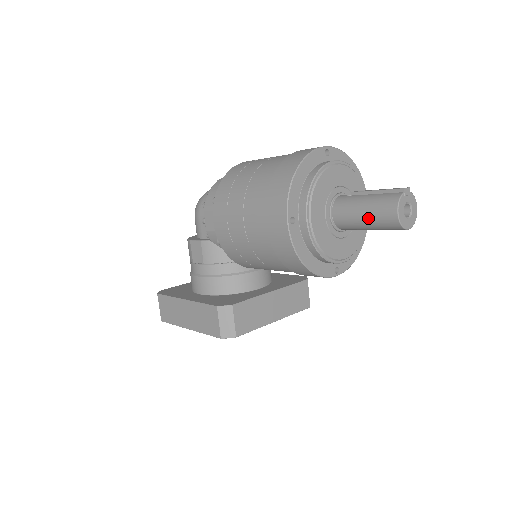
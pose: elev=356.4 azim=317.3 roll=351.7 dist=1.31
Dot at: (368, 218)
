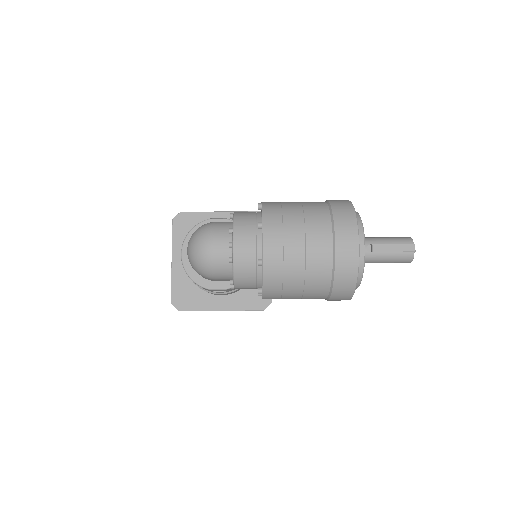
Dot at: occluded
